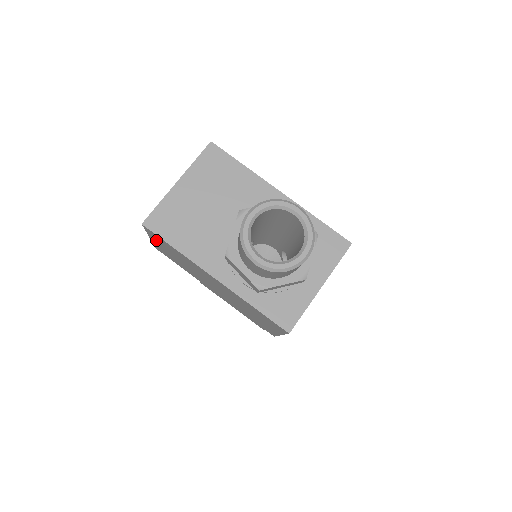
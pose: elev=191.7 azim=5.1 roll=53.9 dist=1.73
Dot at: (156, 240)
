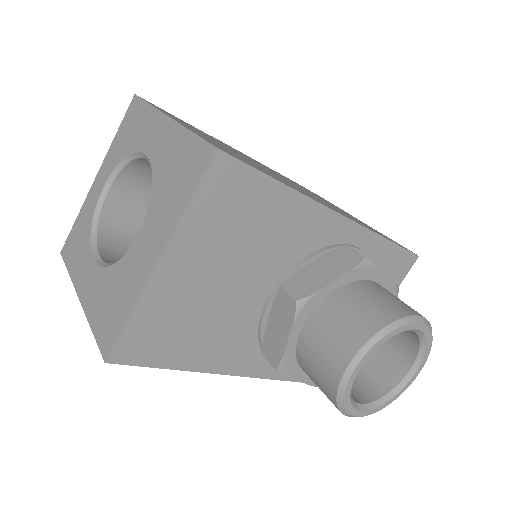
Dot at: occluded
